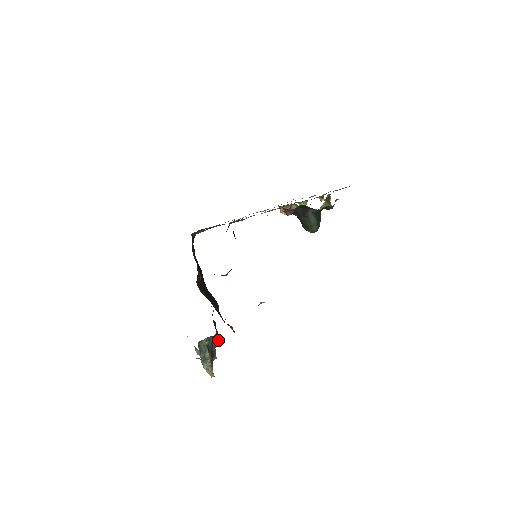
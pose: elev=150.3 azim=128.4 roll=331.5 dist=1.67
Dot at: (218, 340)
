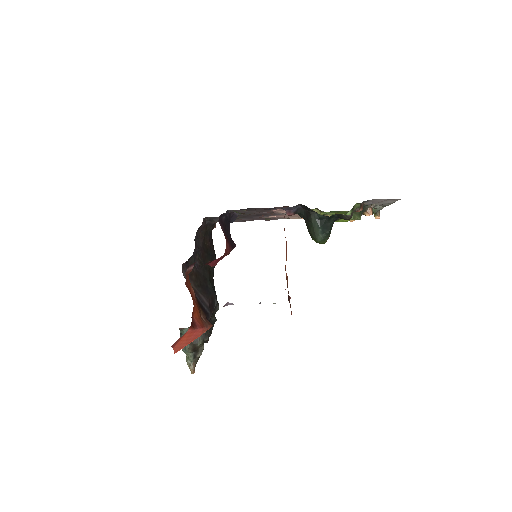
Dot at: (208, 337)
